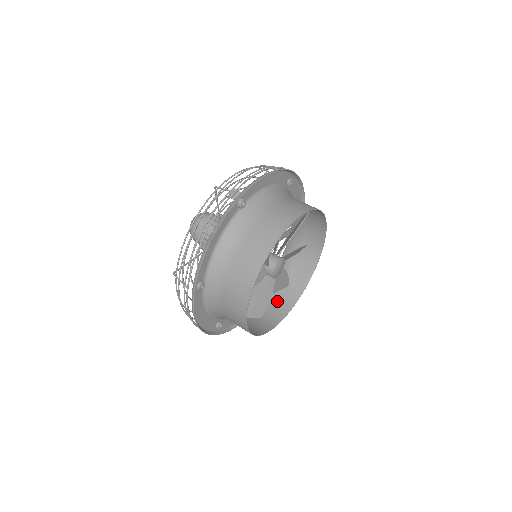
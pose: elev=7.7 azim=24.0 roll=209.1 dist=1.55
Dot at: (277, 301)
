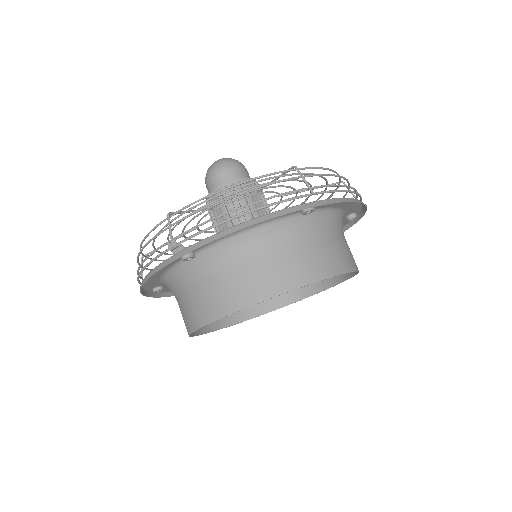
Dot at: occluded
